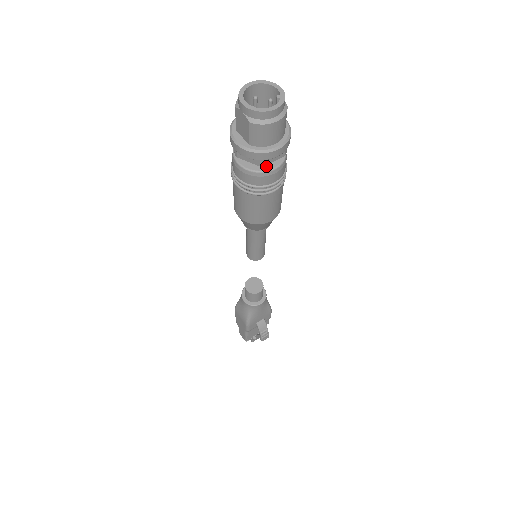
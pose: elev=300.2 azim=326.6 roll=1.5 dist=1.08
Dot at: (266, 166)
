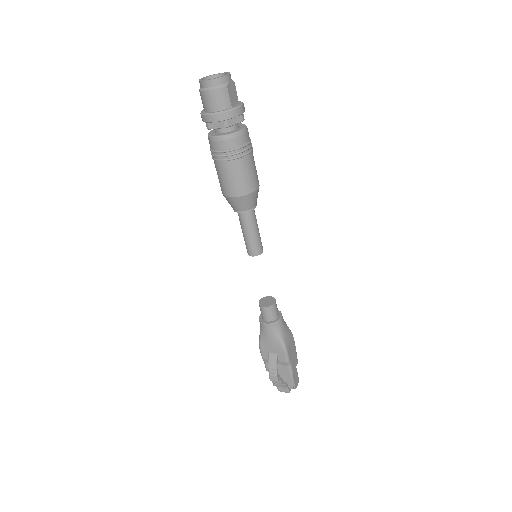
Dot at: (217, 134)
